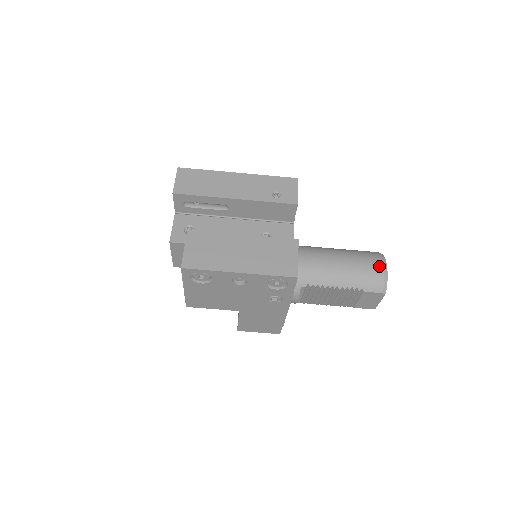
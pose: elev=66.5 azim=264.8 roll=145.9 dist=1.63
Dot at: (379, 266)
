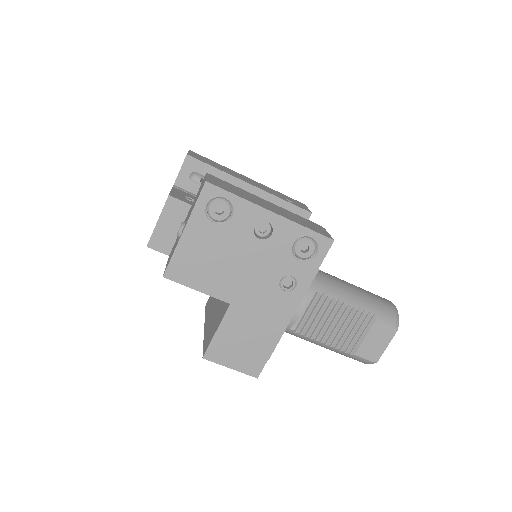
Dot at: (388, 301)
